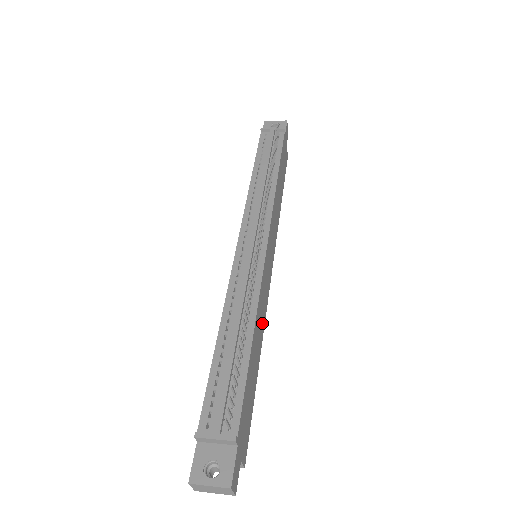
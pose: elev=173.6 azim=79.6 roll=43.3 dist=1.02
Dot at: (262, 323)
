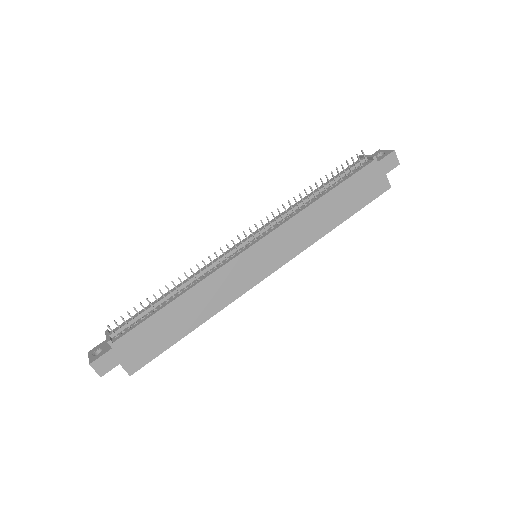
Dot at: (216, 302)
